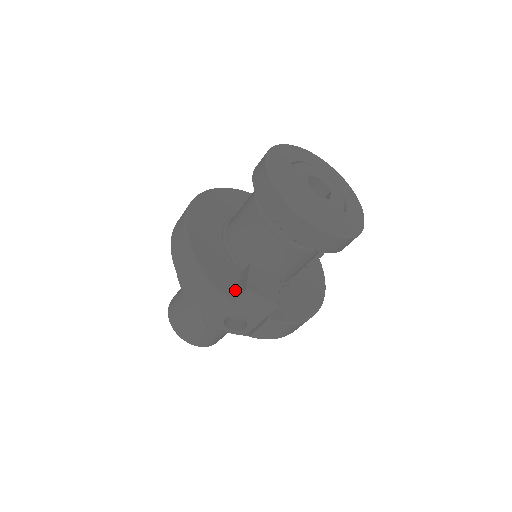
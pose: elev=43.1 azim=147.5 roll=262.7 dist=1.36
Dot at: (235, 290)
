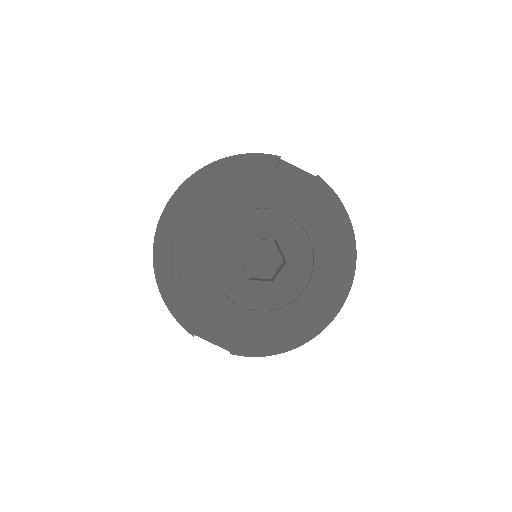
Dot at: occluded
